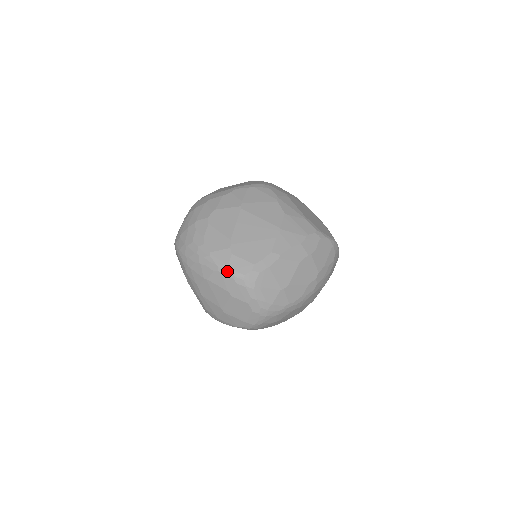
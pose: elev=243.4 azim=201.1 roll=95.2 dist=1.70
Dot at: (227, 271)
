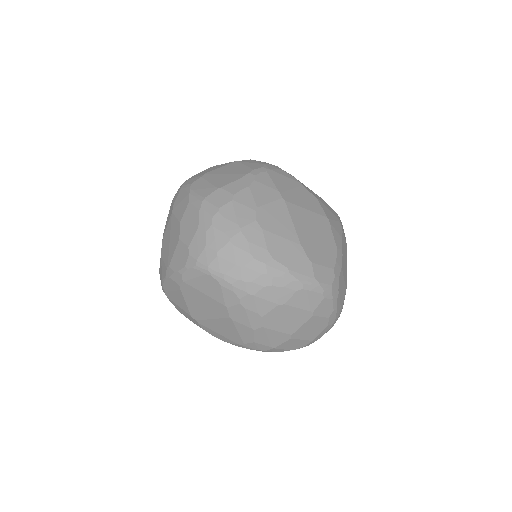
Dot at: (315, 286)
